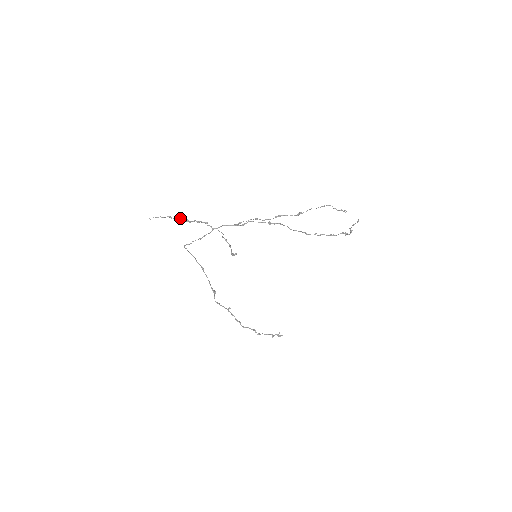
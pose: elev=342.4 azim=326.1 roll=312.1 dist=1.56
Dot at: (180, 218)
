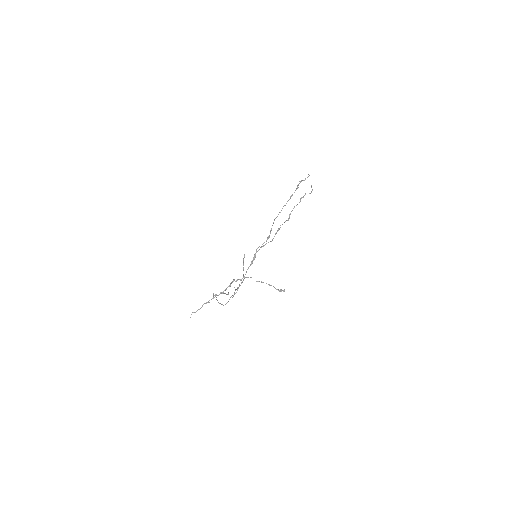
Dot at: occluded
